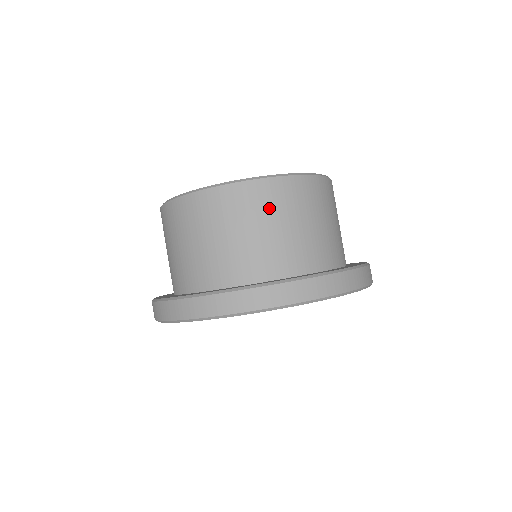
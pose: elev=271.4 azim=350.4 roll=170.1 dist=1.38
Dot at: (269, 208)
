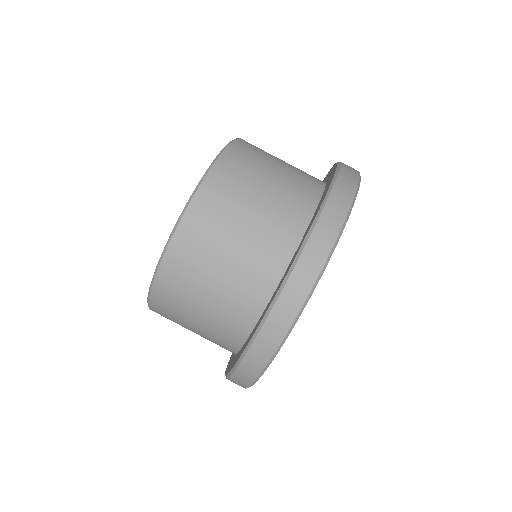
Dot at: (262, 153)
